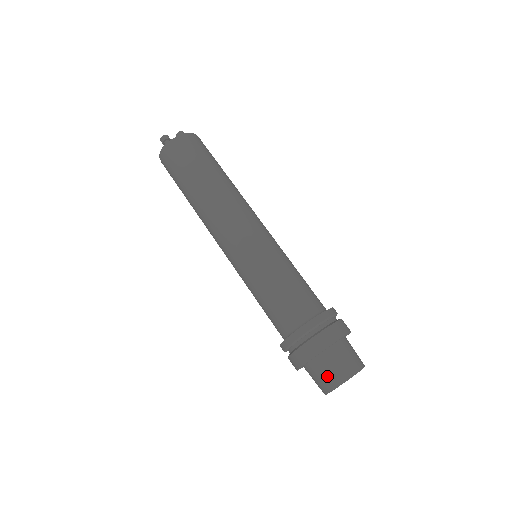
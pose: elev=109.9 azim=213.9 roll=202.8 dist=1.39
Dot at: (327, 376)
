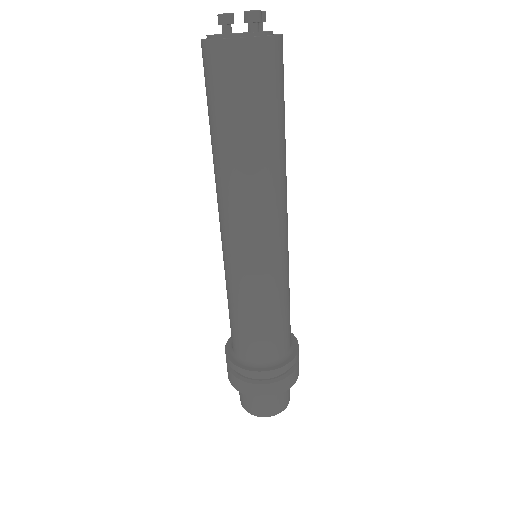
Dot at: (274, 405)
